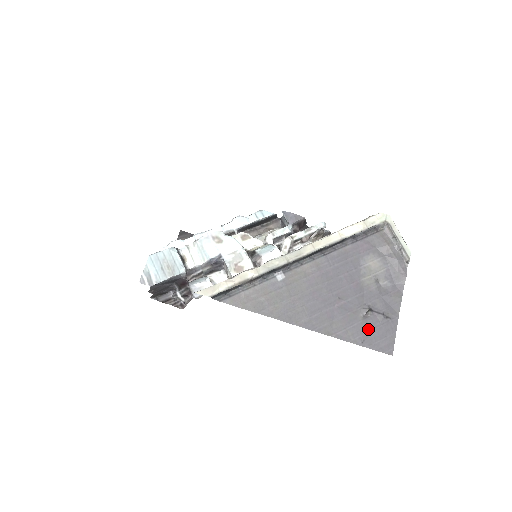
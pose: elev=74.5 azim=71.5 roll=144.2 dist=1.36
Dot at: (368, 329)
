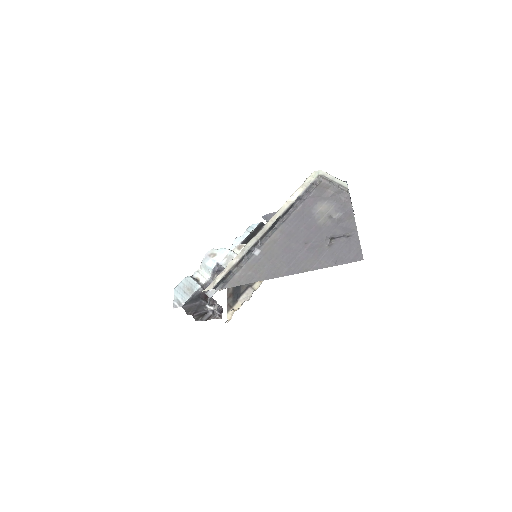
Dot at: (336, 252)
